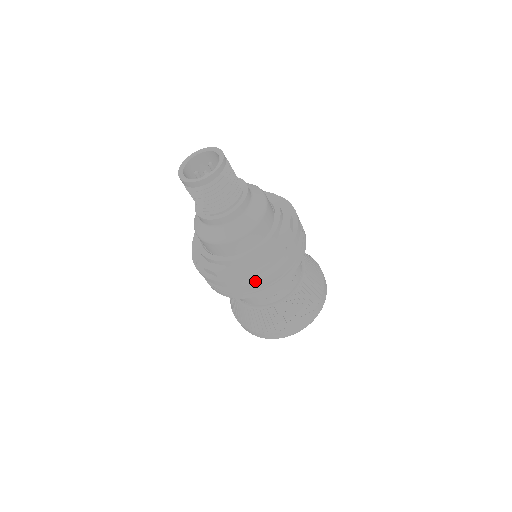
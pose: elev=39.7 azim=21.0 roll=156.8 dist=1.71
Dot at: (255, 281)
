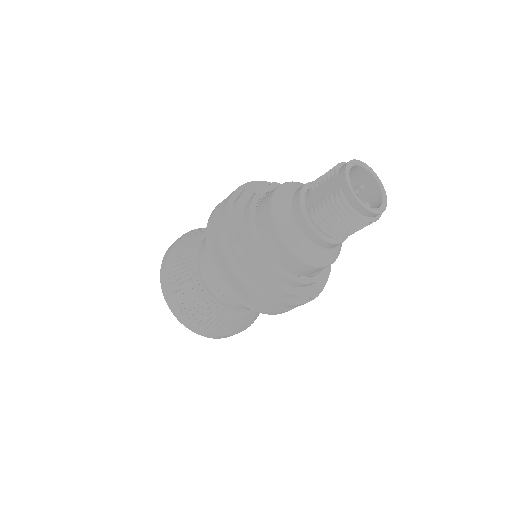
Dot at: (269, 302)
